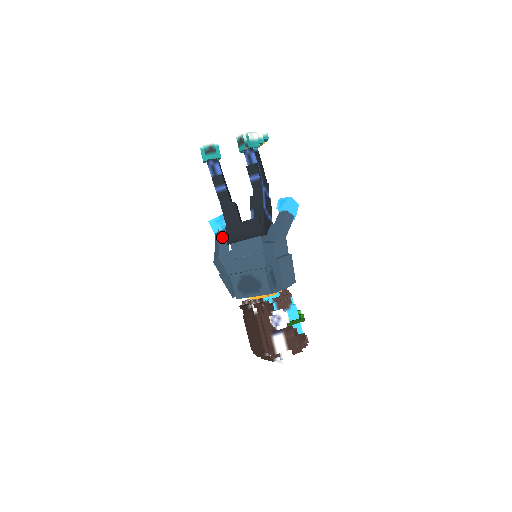
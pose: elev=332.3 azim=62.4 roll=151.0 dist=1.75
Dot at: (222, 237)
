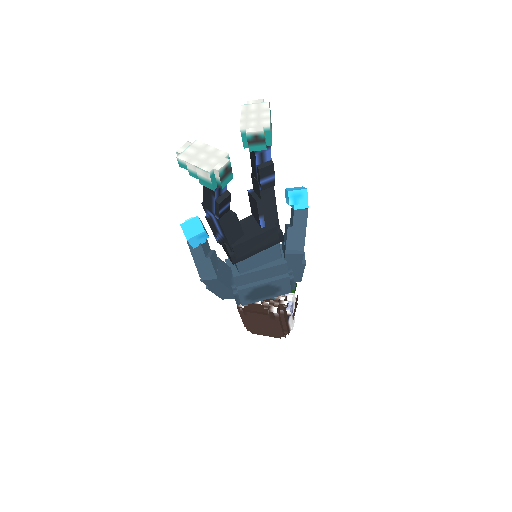
Dot at: (206, 249)
